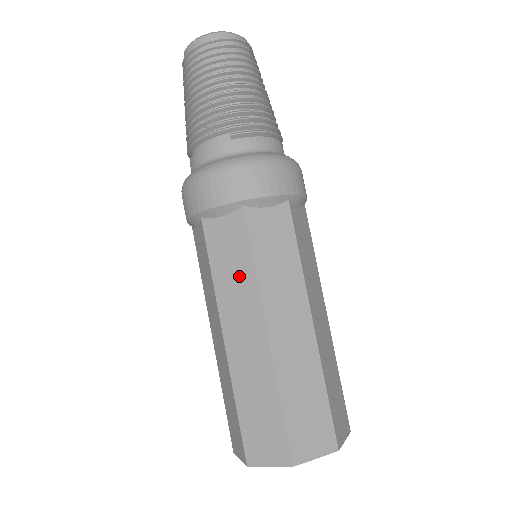
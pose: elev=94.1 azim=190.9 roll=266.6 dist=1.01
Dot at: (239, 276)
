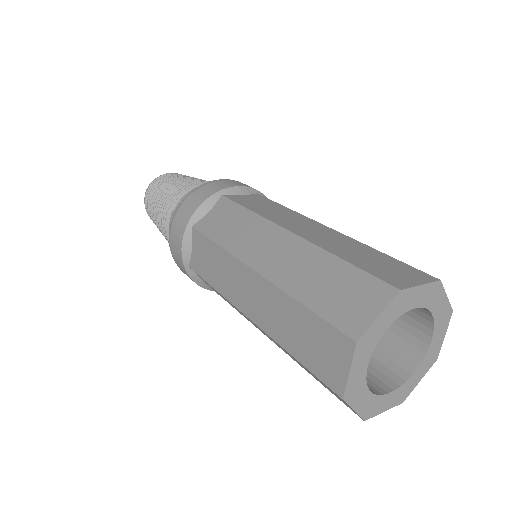
Dot at: (220, 265)
